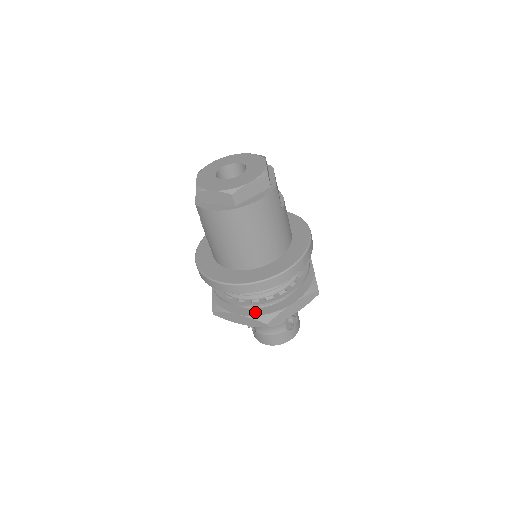
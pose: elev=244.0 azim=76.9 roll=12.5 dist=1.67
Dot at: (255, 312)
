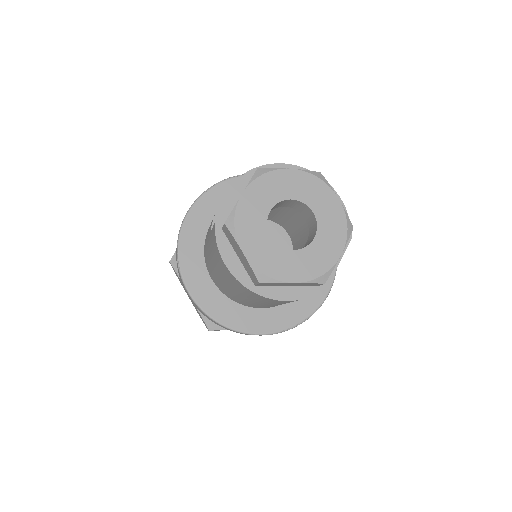
Dot at: occluded
